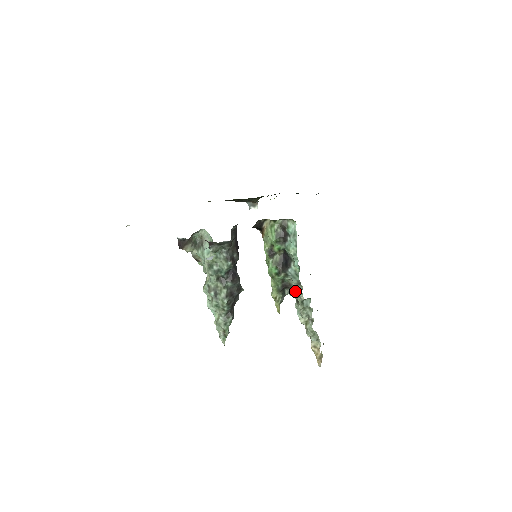
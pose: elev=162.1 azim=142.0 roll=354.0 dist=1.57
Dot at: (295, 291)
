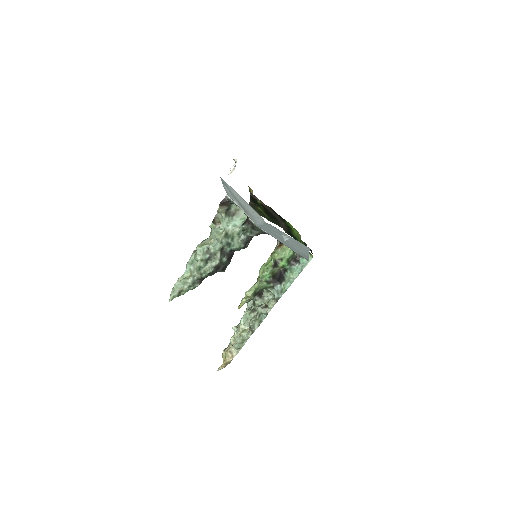
Dot at: (262, 302)
